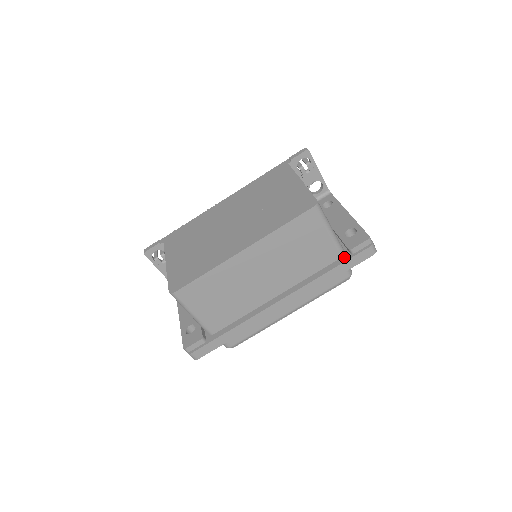
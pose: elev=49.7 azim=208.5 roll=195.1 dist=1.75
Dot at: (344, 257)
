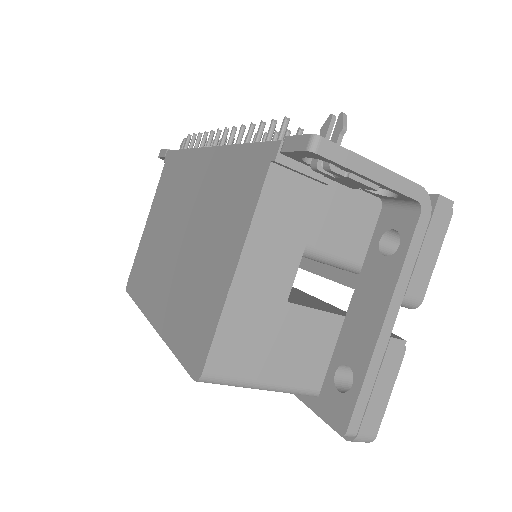
Dot at: (316, 401)
